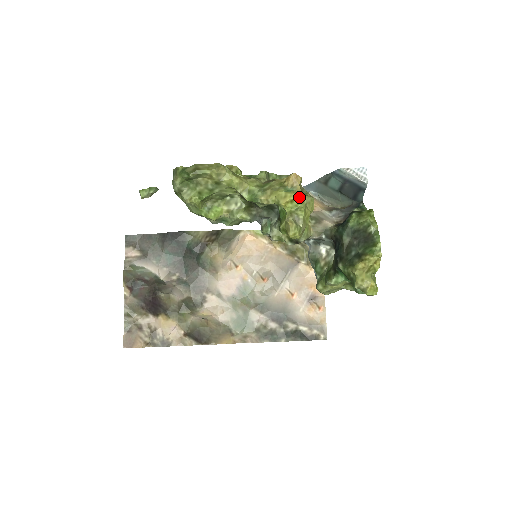
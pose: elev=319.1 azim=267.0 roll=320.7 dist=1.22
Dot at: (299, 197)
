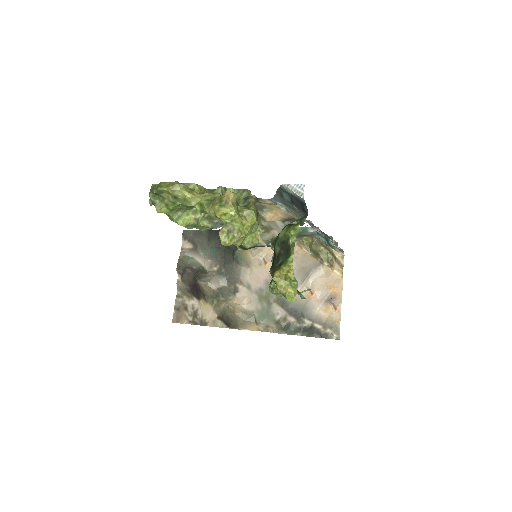
Dot at: (231, 211)
